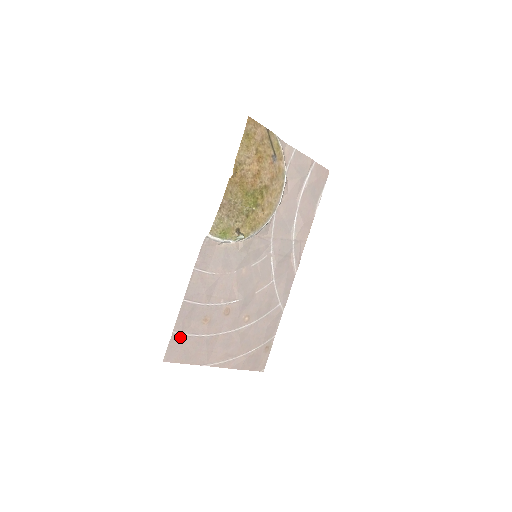
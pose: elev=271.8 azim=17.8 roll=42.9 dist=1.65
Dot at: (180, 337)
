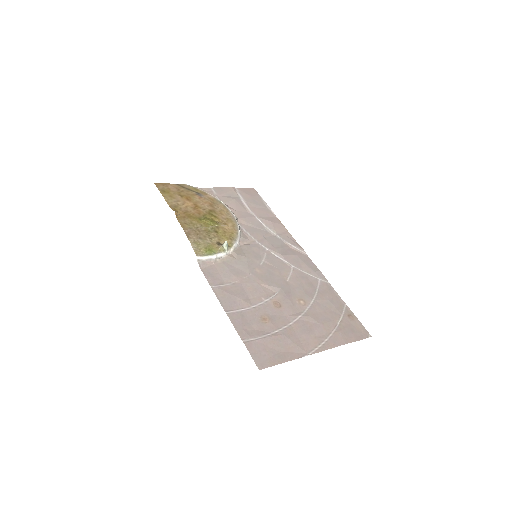
Dot at: (254, 343)
